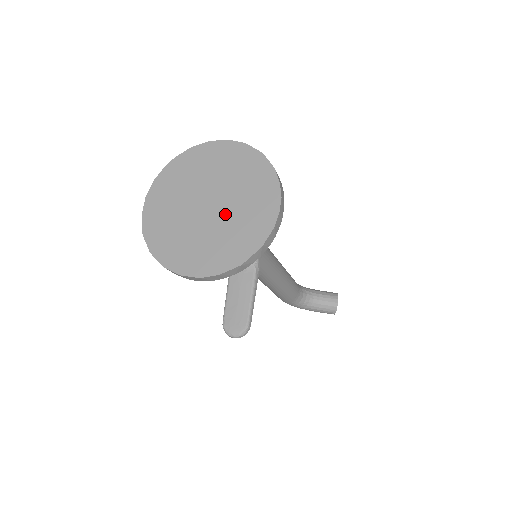
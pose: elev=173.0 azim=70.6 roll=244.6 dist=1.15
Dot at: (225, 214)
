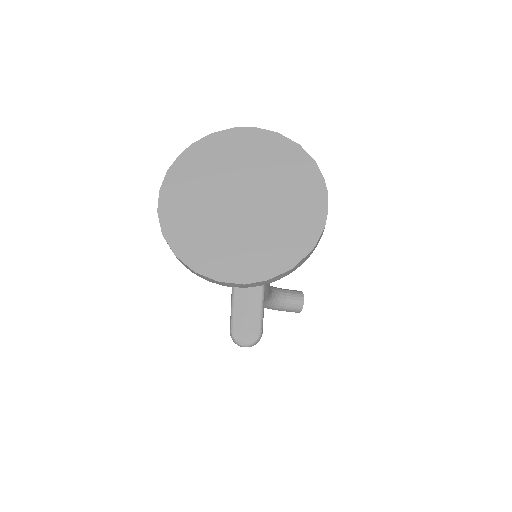
Dot at: (265, 211)
